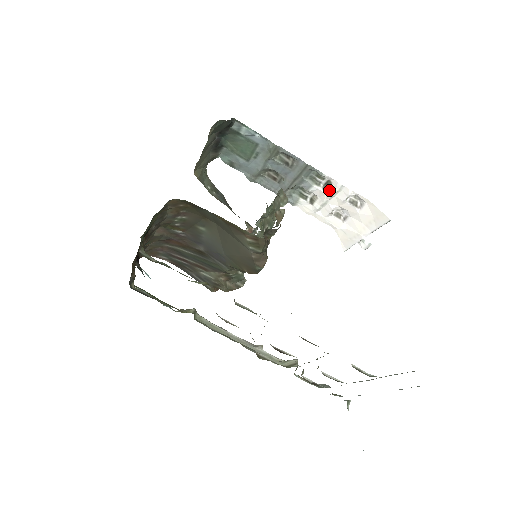
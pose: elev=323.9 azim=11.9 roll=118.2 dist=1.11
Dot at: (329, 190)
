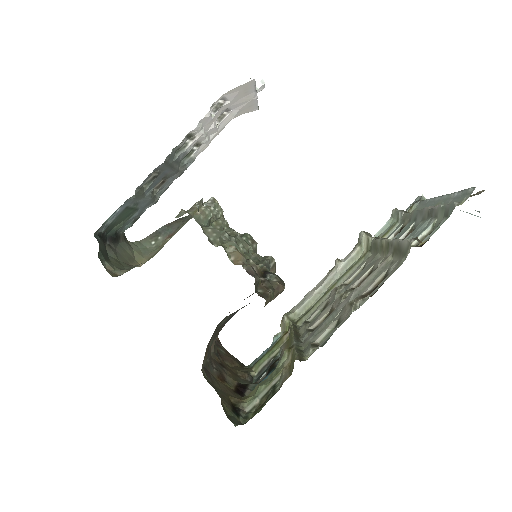
Dot at: (196, 134)
